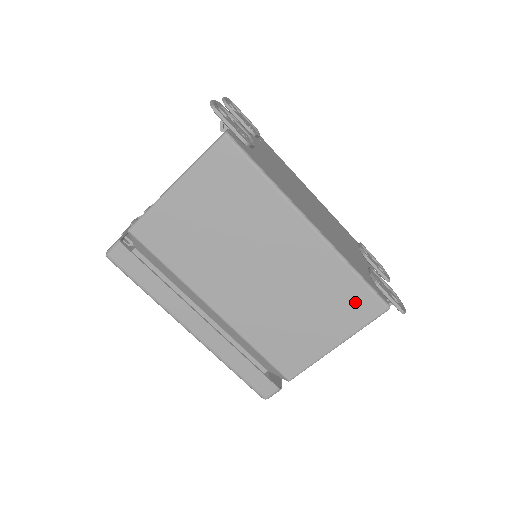
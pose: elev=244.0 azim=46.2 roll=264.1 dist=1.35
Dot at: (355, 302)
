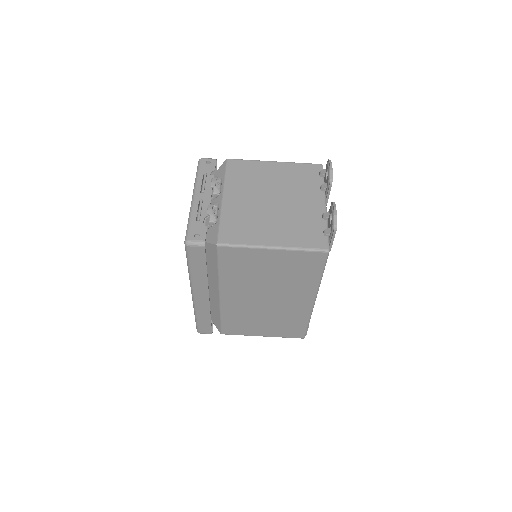
Dot at: (293, 330)
